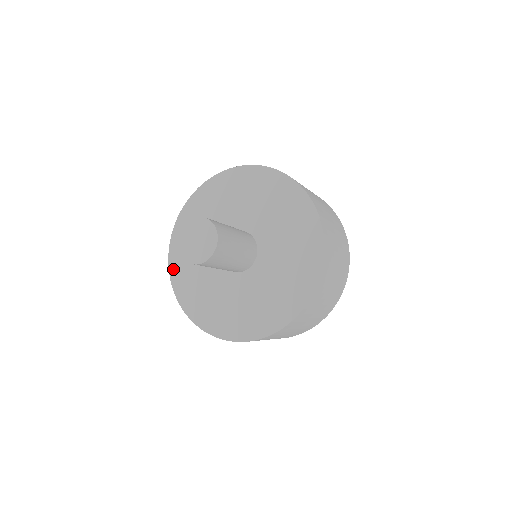
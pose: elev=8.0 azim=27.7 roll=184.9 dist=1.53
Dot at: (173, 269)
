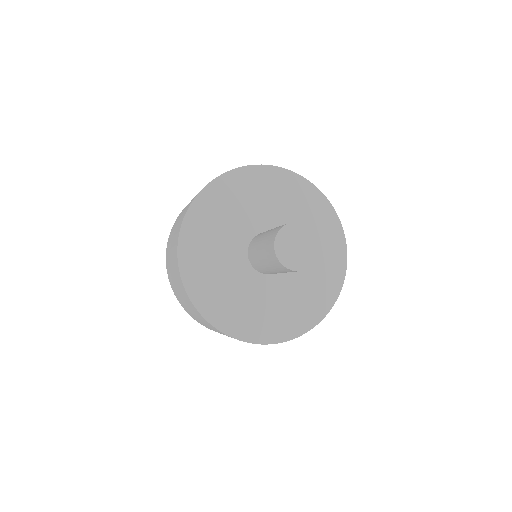
Dot at: (184, 242)
